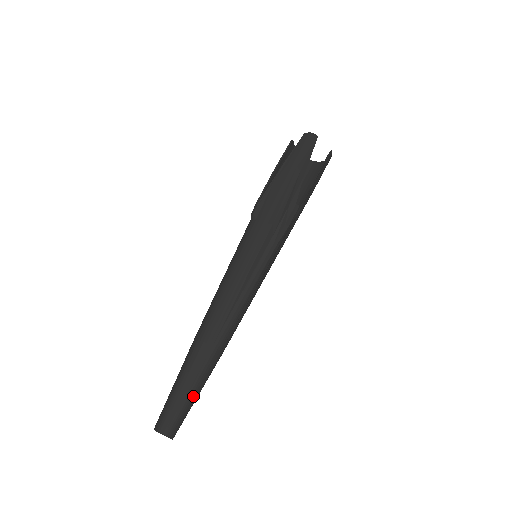
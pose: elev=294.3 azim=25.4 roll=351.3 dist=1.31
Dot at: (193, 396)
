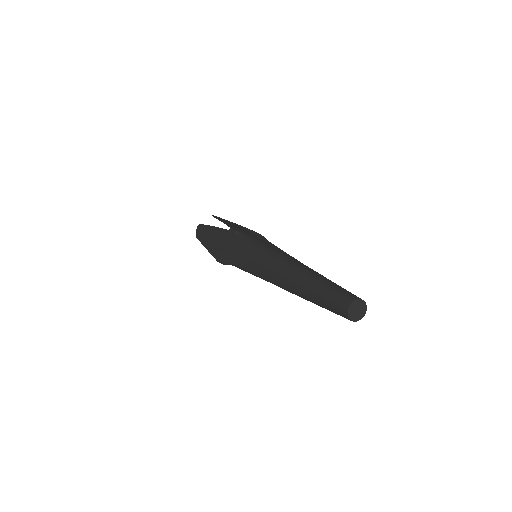
Dot at: occluded
